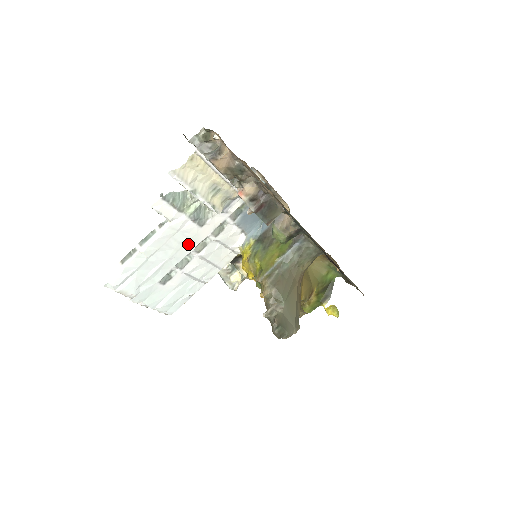
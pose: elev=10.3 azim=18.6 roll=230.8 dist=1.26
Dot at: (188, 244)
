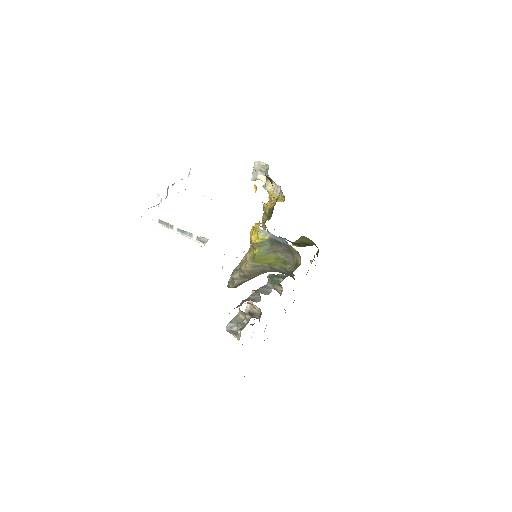
Dot at: occluded
